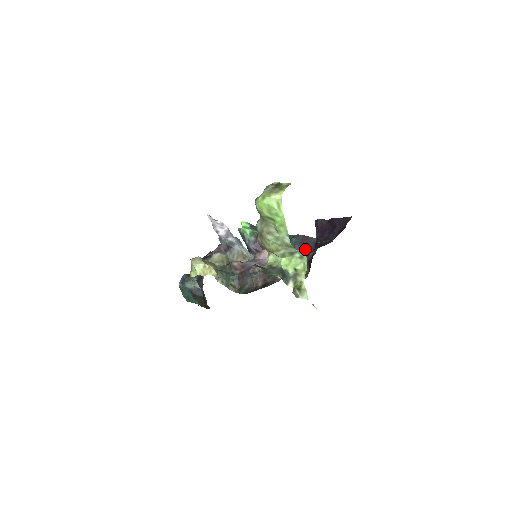
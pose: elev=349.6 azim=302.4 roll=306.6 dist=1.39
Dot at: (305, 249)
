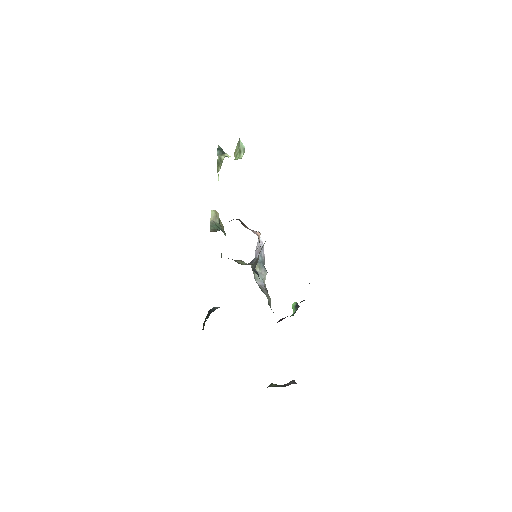
Dot at: occluded
